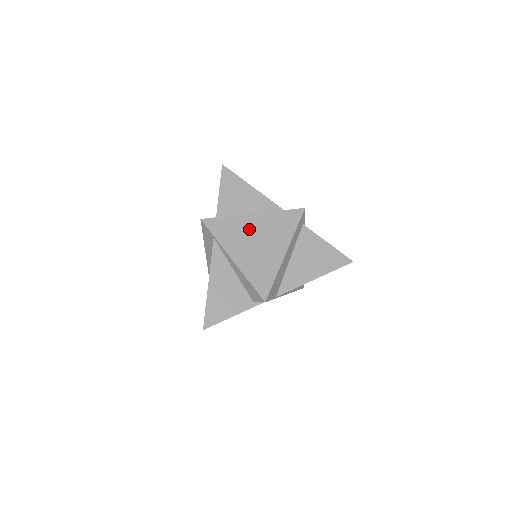
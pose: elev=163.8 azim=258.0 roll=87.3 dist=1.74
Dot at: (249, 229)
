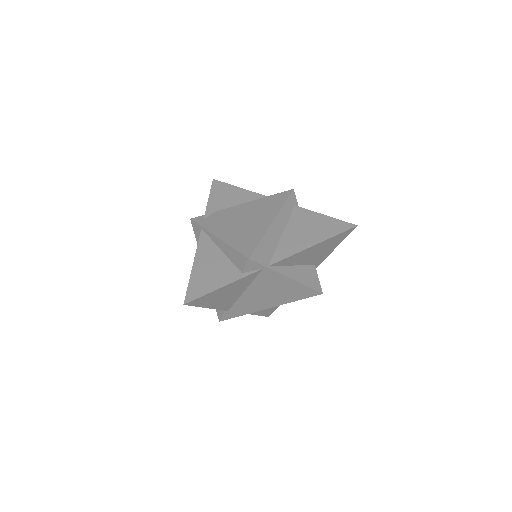
Dot at: (236, 214)
